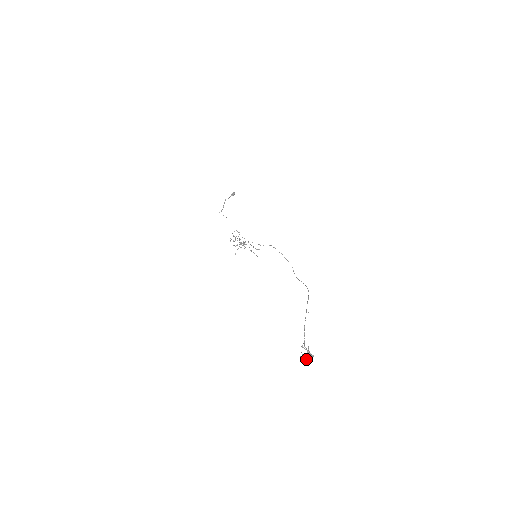
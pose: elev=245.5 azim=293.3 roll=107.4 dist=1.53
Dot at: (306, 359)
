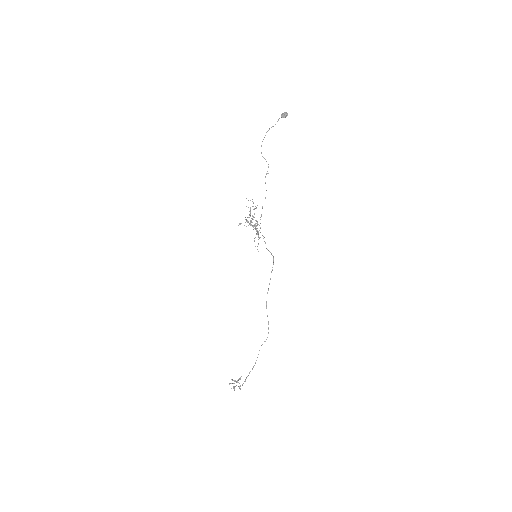
Dot at: occluded
